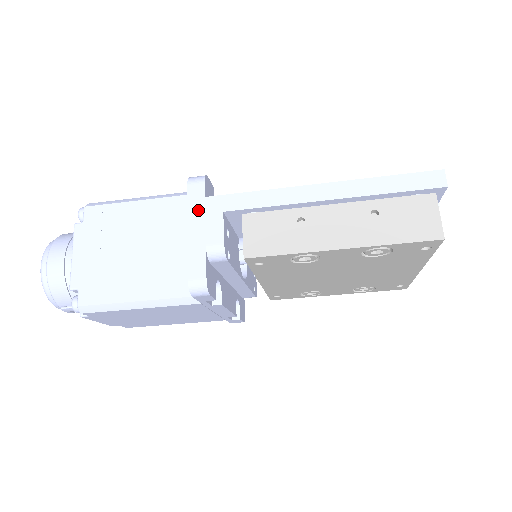
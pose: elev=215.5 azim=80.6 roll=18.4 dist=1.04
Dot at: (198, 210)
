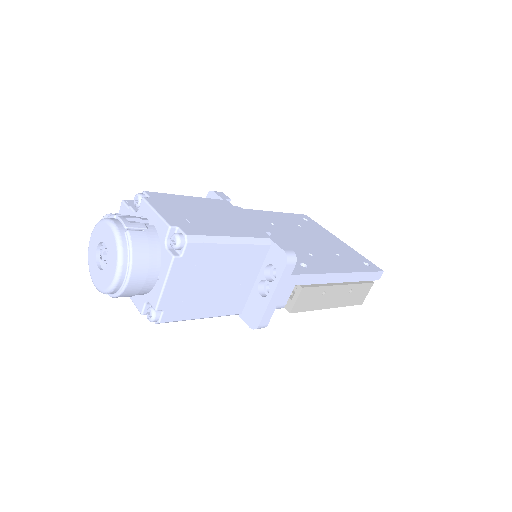
Dot at: (284, 283)
